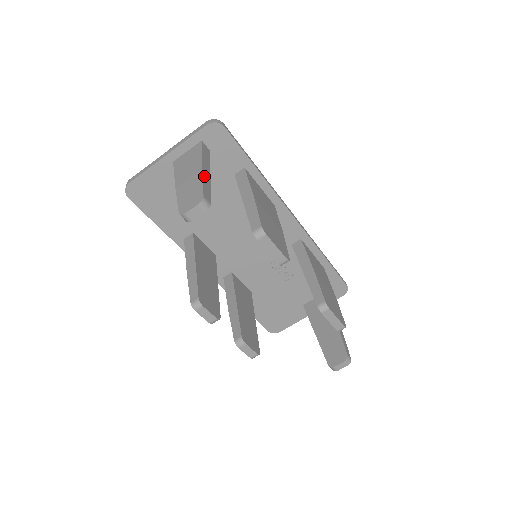
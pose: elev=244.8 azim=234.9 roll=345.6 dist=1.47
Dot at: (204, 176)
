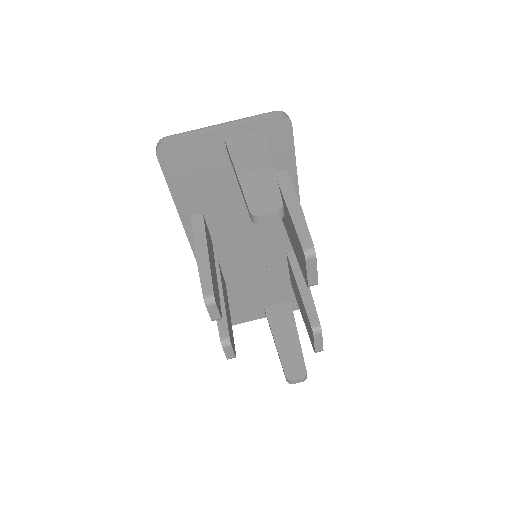
Dot at: occluded
